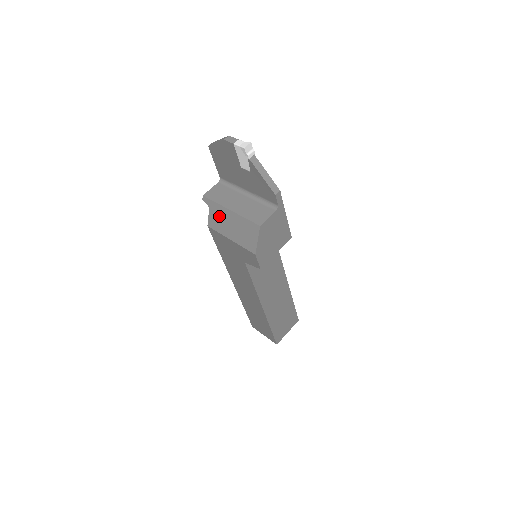
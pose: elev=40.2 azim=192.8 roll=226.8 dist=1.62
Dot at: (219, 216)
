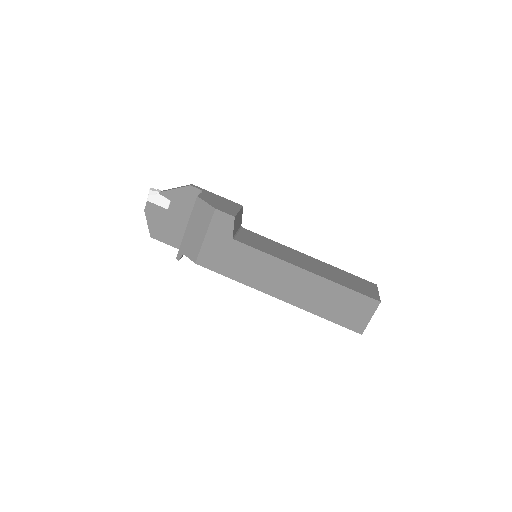
Dot at: (189, 244)
